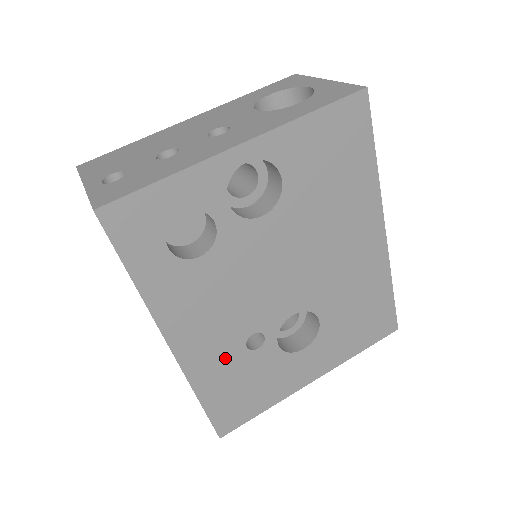
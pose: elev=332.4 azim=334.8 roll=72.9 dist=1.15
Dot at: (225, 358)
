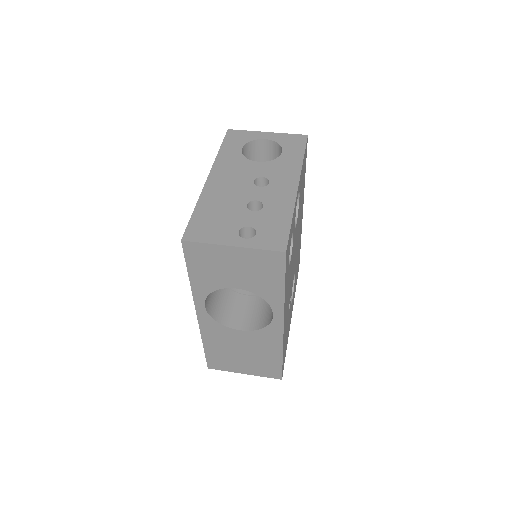
Dot at: occluded
